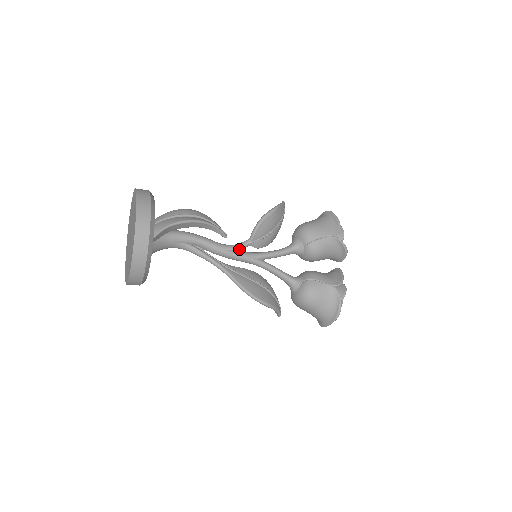
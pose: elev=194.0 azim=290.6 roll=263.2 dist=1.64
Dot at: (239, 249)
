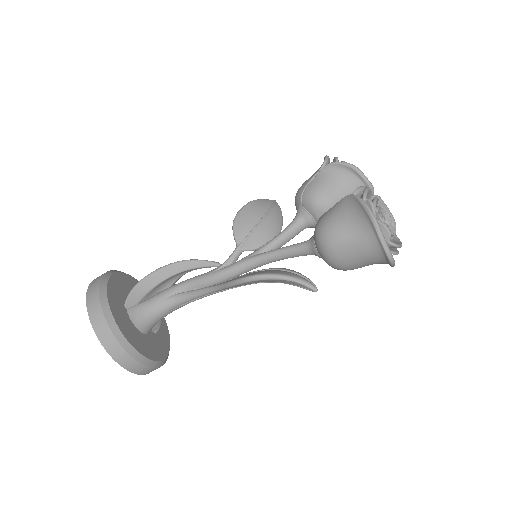
Dot at: (230, 261)
